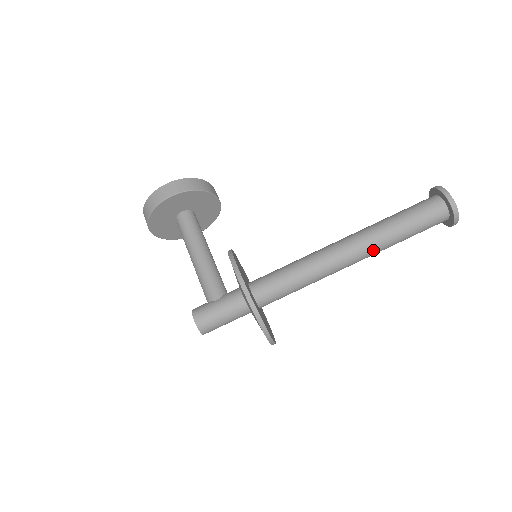
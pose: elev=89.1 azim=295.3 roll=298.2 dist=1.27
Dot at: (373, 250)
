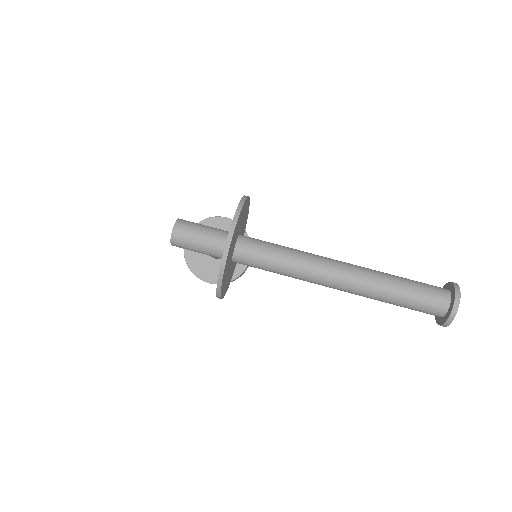
Dot at: (364, 275)
